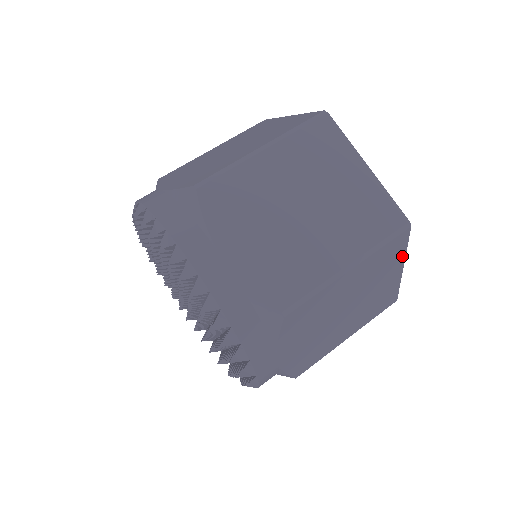
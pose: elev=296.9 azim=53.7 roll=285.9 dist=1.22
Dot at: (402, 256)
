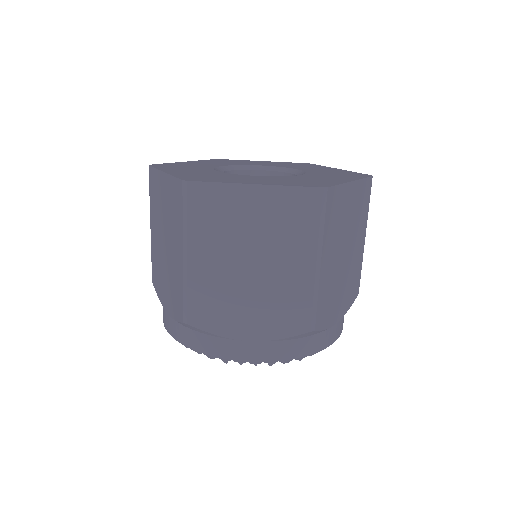
Dot at: (343, 188)
